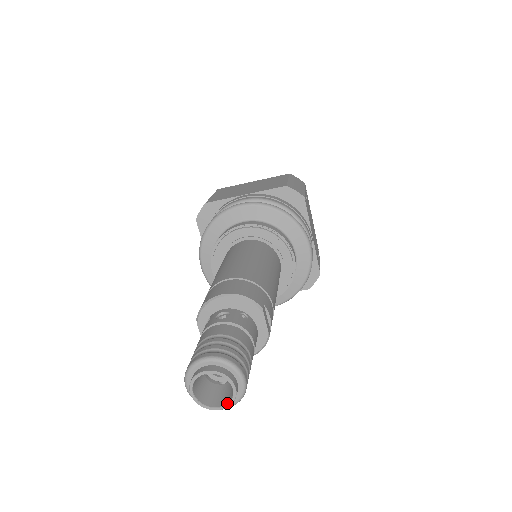
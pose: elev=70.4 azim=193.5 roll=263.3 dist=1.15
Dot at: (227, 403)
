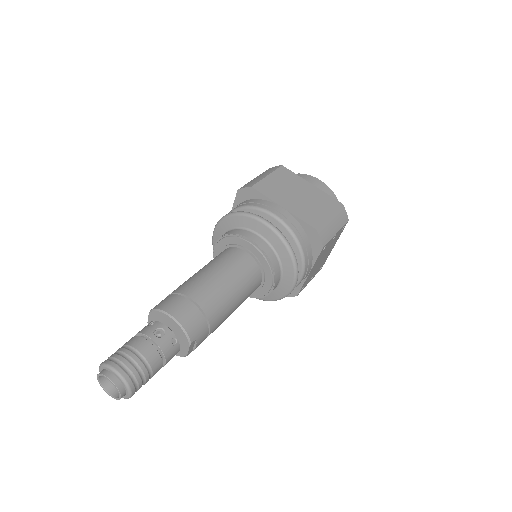
Dot at: (114, 397)
